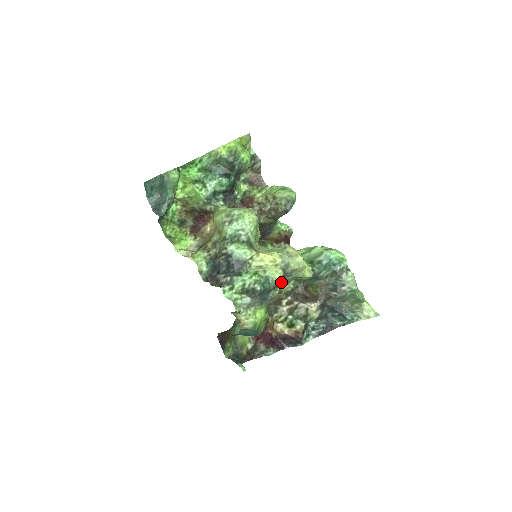
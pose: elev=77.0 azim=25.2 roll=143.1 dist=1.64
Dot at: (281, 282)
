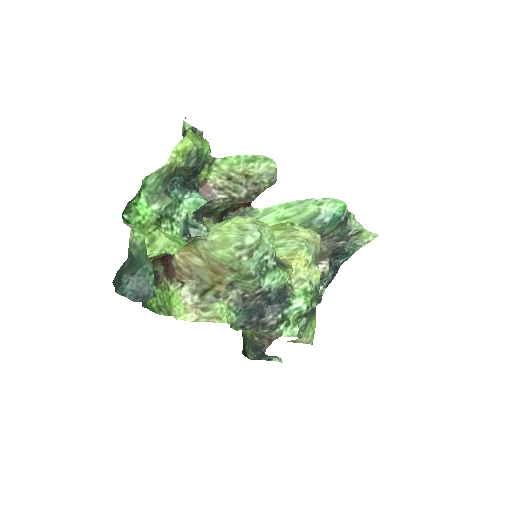
Dot at: occluded
